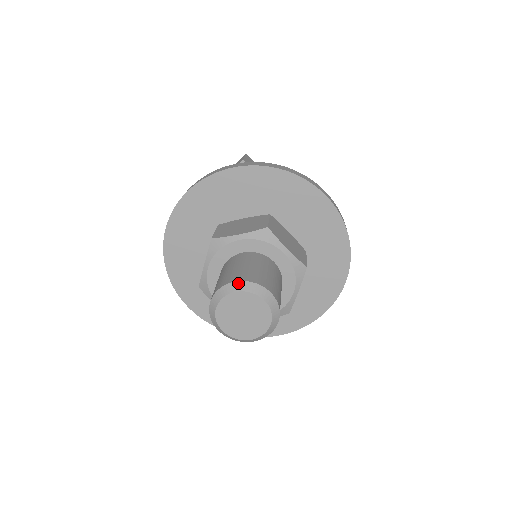
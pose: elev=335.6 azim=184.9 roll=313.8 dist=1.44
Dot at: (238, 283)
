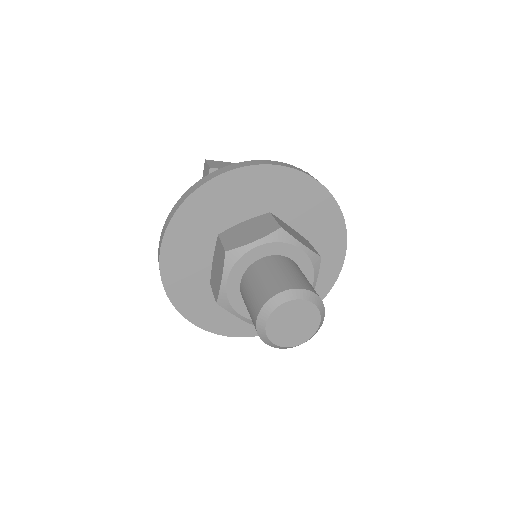
Dot at: (317, 296)
